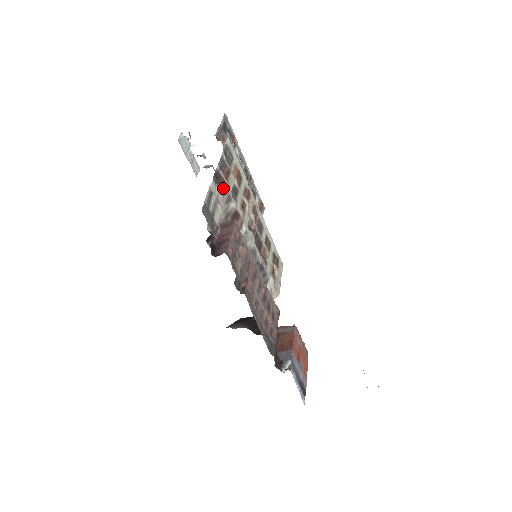
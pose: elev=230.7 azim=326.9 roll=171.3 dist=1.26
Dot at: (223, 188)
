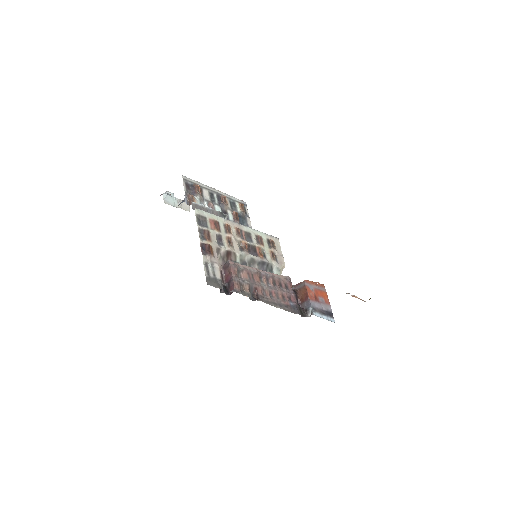
Dot at: (211, 251)
